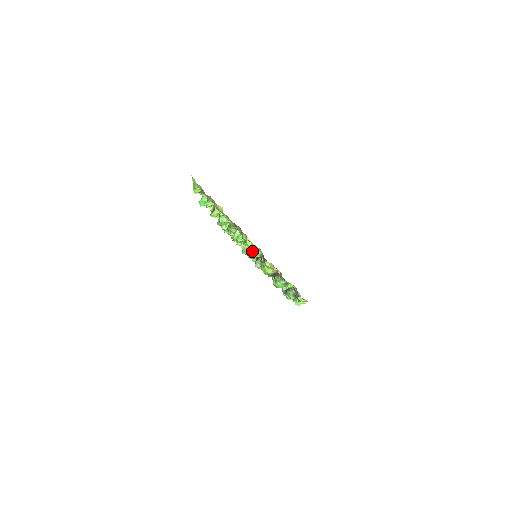
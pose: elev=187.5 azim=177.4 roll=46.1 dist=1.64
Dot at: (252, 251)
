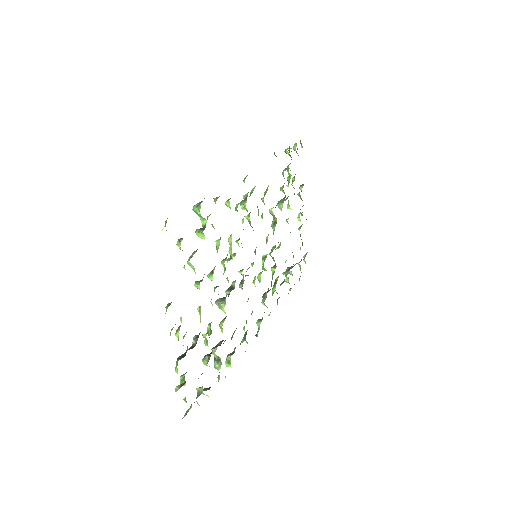
Dot at: occluded
